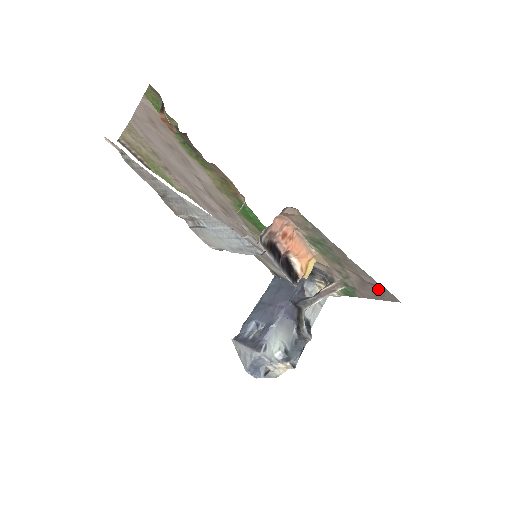
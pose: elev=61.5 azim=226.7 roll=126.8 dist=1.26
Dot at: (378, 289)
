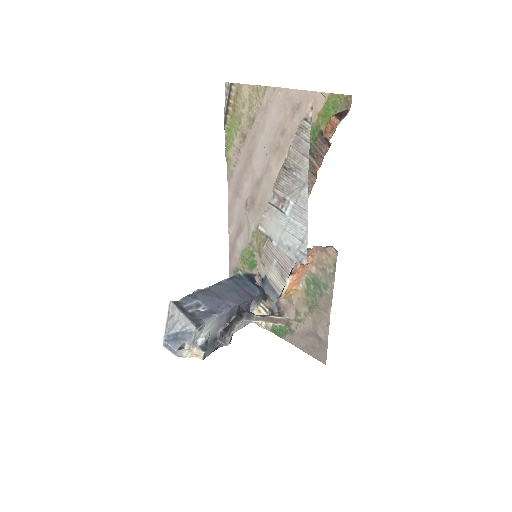
Dot at: (317, 345)
